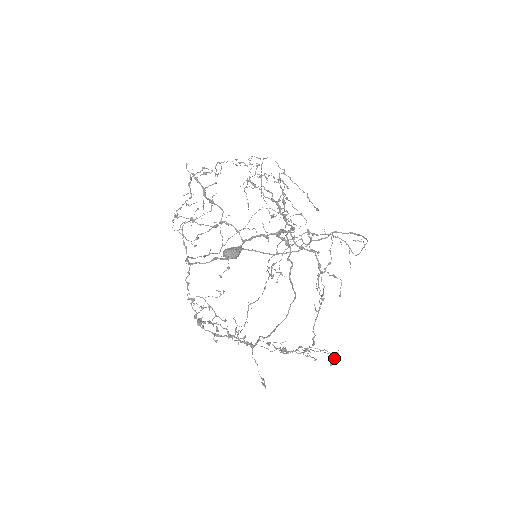
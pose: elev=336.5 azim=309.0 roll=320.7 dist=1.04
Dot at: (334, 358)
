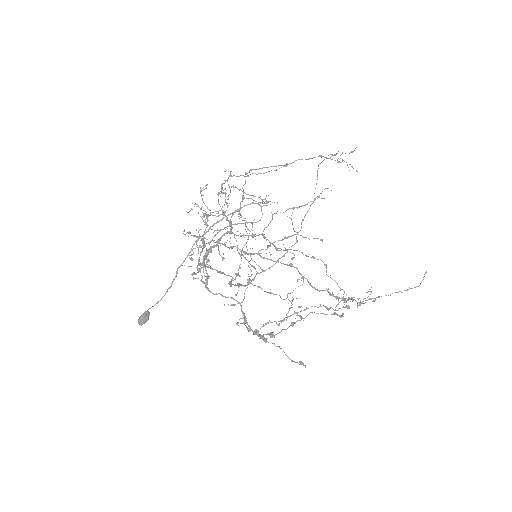
Dot at: (325, 314)
